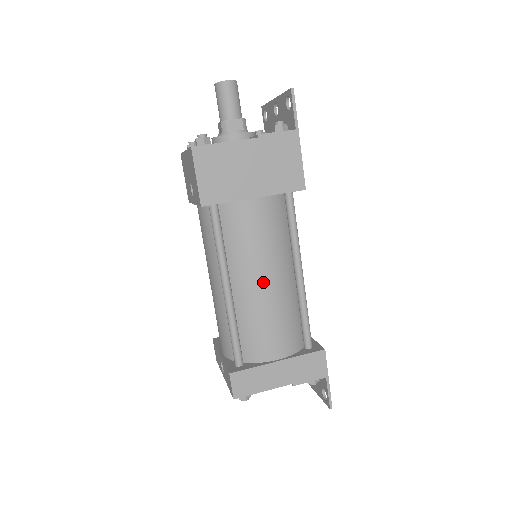
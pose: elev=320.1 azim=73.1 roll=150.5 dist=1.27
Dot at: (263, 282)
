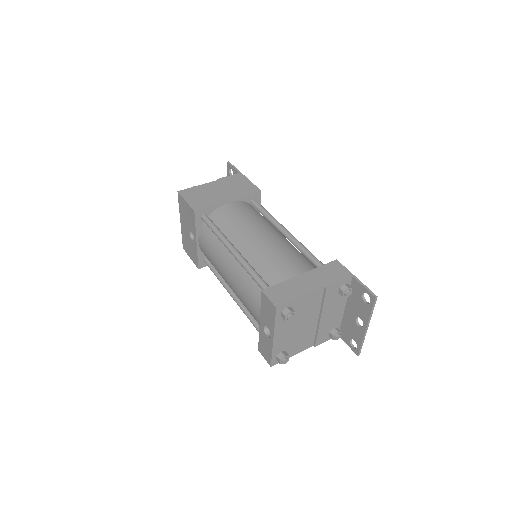
Dot at: (259, 236)
